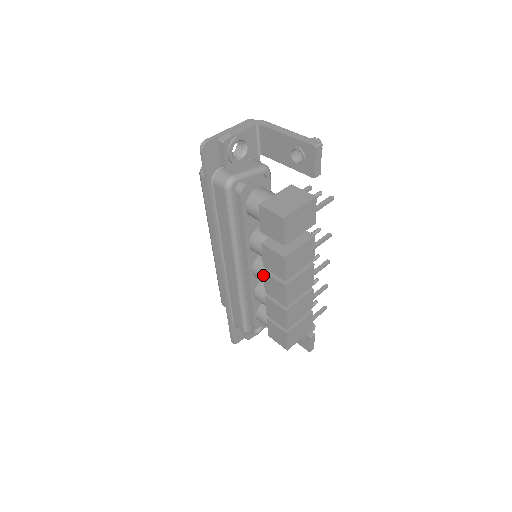
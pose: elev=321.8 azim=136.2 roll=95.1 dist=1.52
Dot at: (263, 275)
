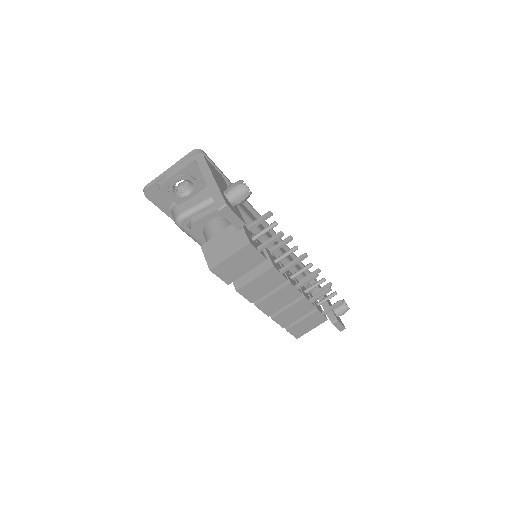
Dot at: occluded
